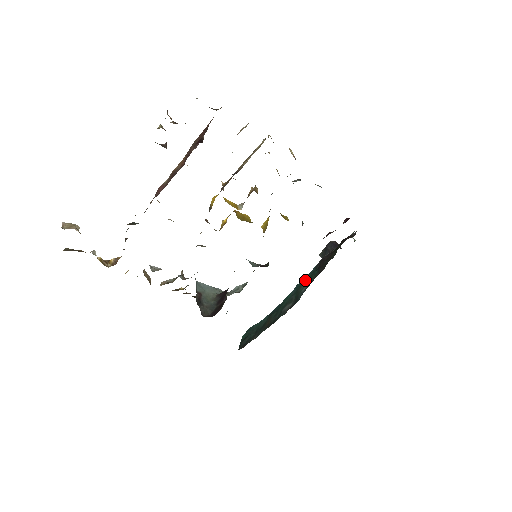
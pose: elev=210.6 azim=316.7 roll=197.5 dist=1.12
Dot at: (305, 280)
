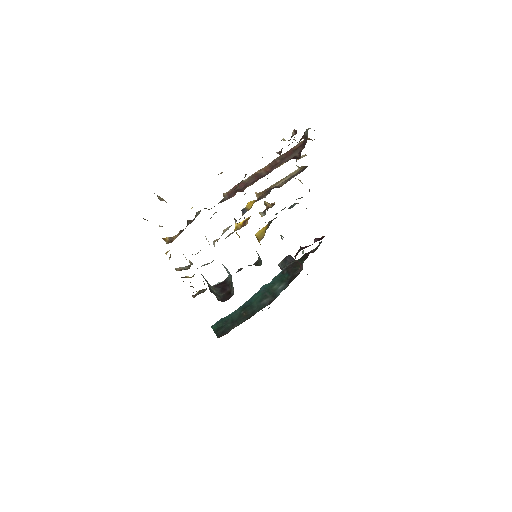
Dot at: (275, 281)
